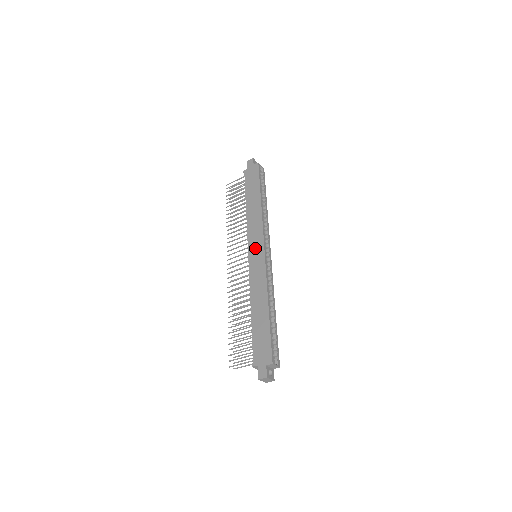
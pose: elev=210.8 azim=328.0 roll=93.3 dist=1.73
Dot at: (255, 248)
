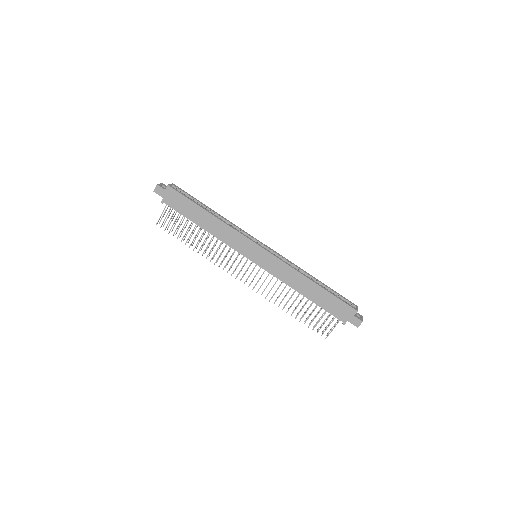
Dot at: (252, 253)
